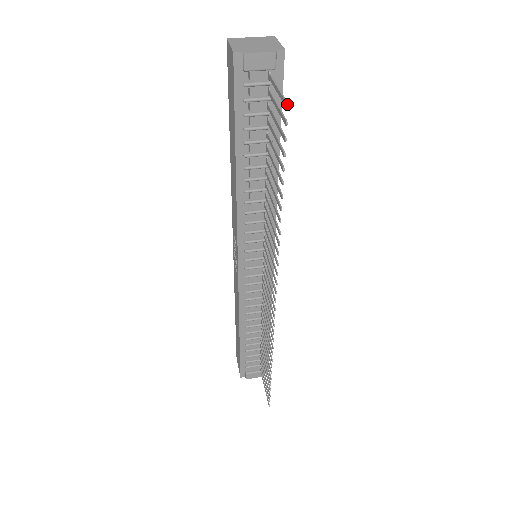
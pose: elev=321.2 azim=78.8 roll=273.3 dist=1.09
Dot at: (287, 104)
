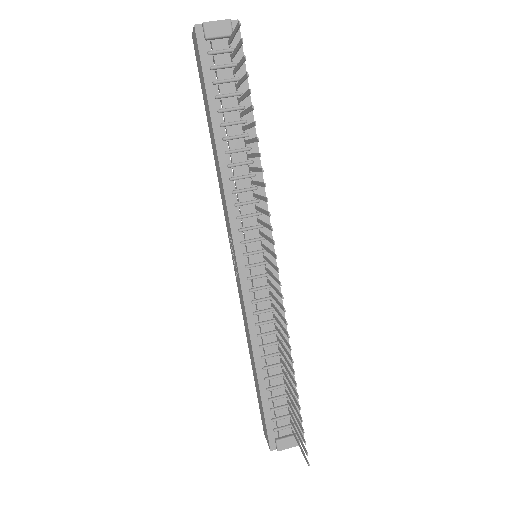
Dot at: (239, 21)
